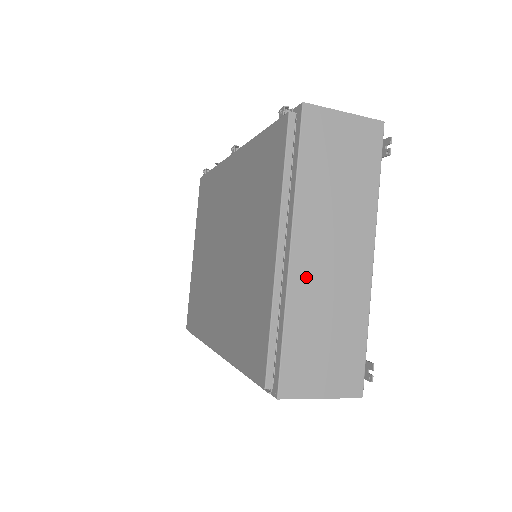
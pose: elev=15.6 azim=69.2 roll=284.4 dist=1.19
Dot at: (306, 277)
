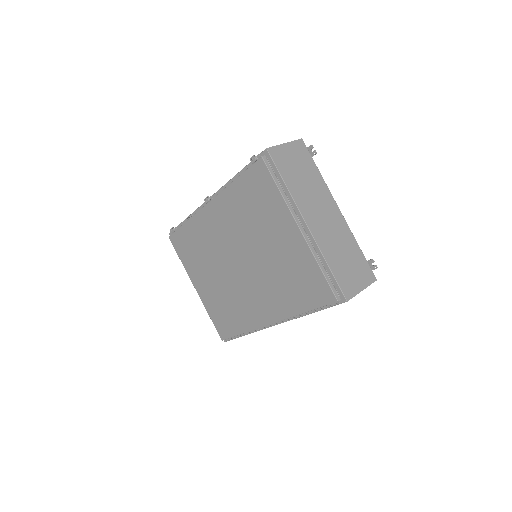
Dot at: (321, 235)
